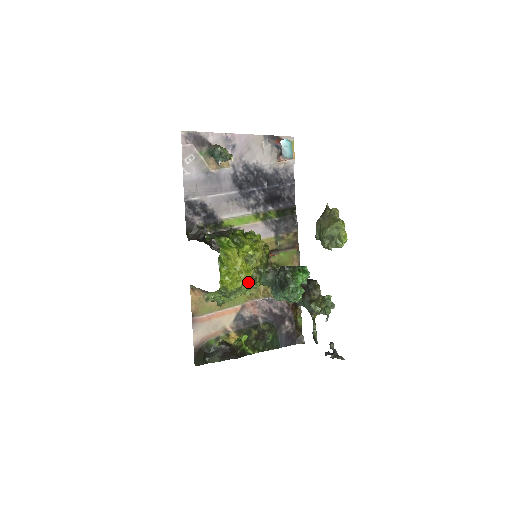
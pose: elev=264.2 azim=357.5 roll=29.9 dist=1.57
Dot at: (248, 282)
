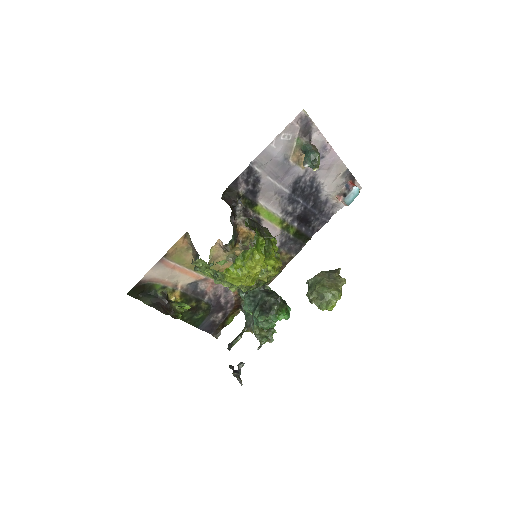
Dot at: (245, 286)
